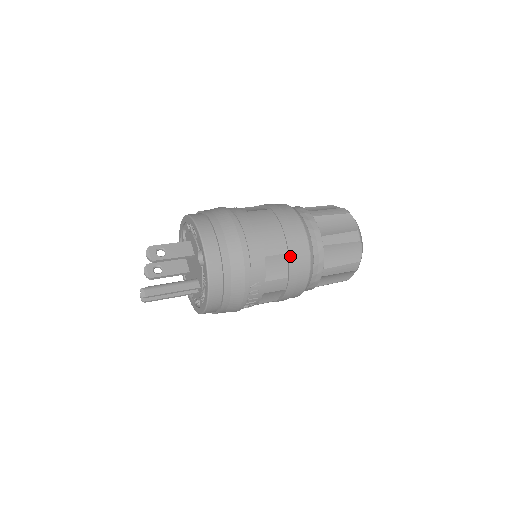
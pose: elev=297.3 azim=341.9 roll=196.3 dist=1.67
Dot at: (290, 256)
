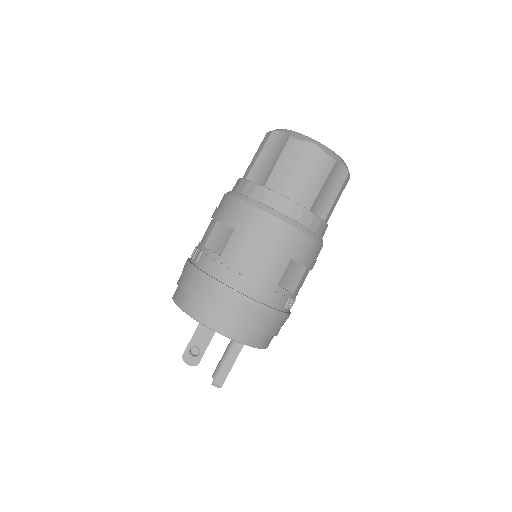
Dot at: (295, 259)
